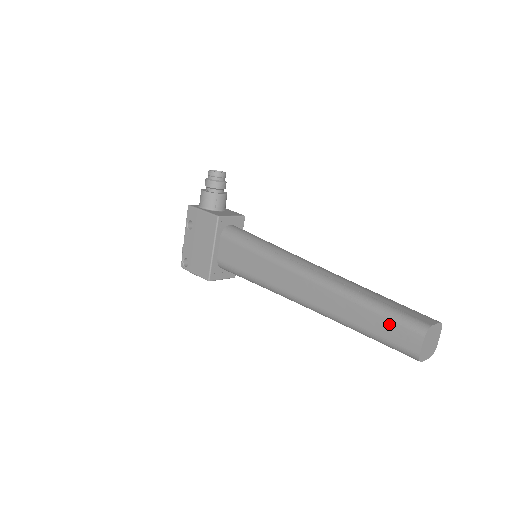
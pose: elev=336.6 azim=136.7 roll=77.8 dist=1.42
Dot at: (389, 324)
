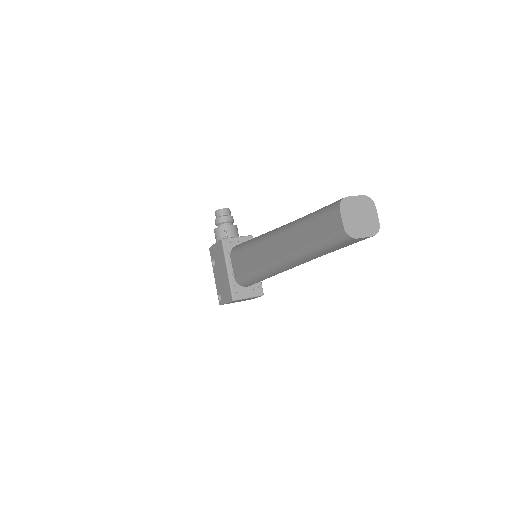
Dot at: (319, 221)
